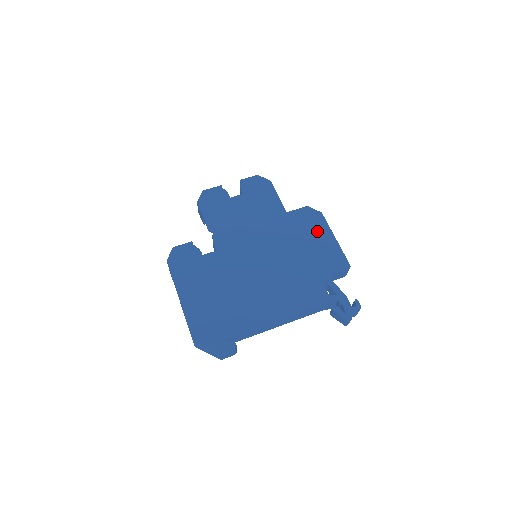
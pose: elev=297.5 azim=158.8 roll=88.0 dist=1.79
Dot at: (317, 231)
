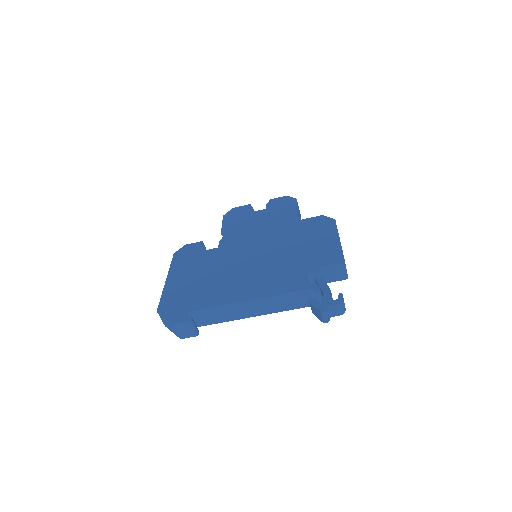
Dot at: (322, 233)
